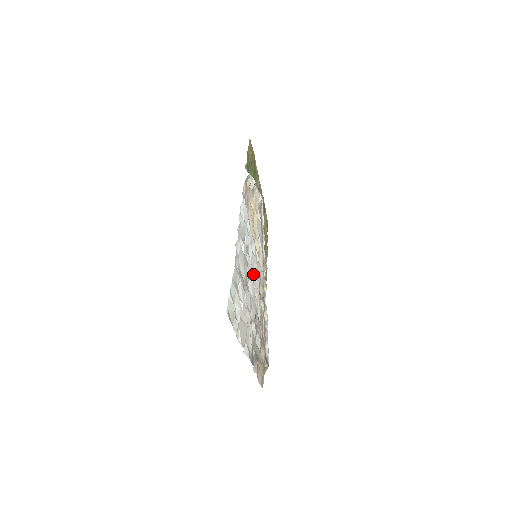
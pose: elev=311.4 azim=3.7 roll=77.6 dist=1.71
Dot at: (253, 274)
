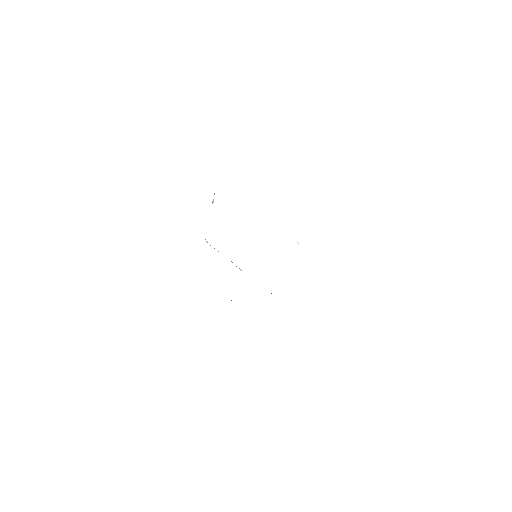
Dot at: occluded
